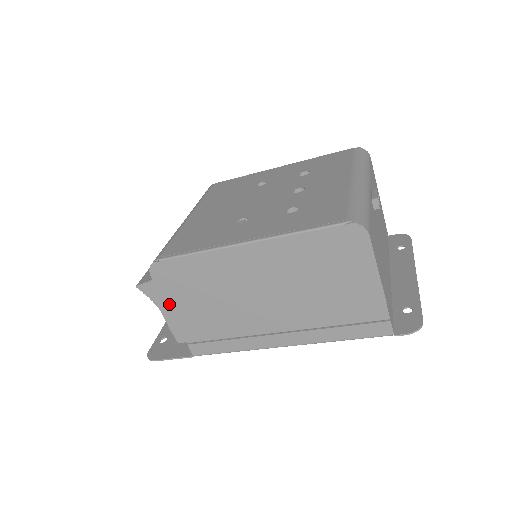
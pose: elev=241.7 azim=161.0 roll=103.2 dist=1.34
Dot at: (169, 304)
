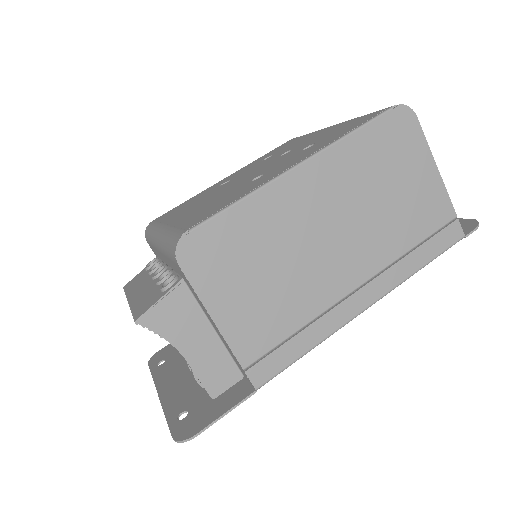
Dot at: (210, 306)
